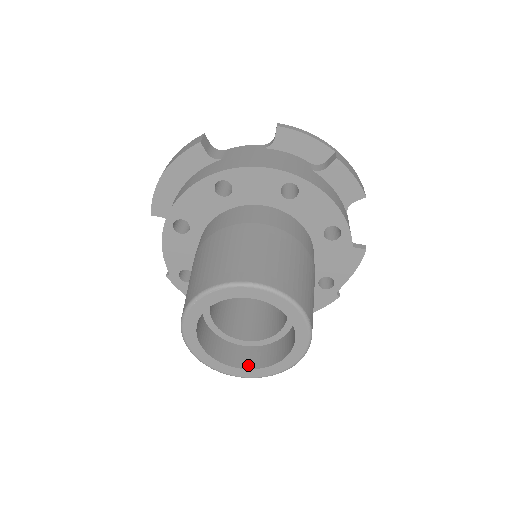
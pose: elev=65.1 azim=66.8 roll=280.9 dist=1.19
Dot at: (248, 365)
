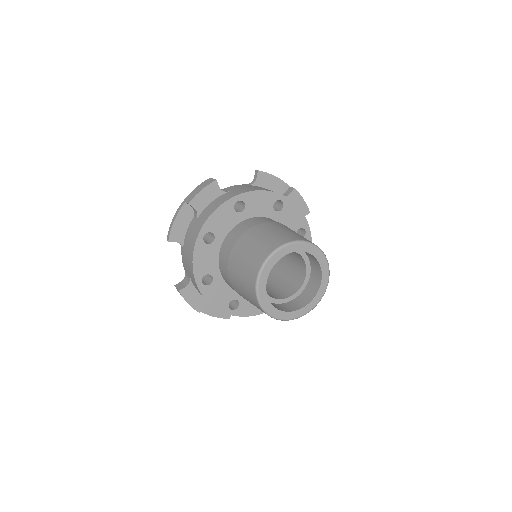
Dot at: (291, 310)
